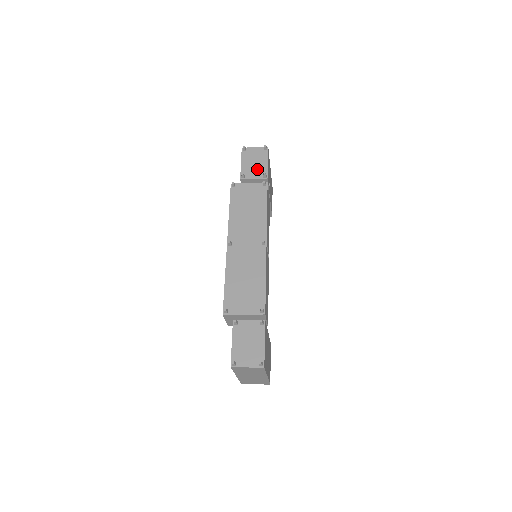
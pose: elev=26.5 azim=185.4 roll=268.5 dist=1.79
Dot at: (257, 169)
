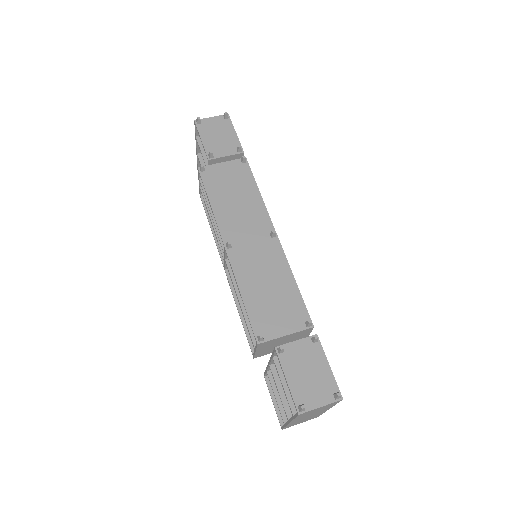
Dot at: (225, 143)
